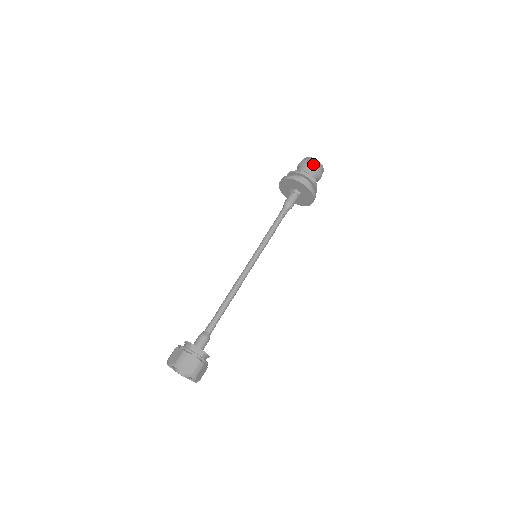
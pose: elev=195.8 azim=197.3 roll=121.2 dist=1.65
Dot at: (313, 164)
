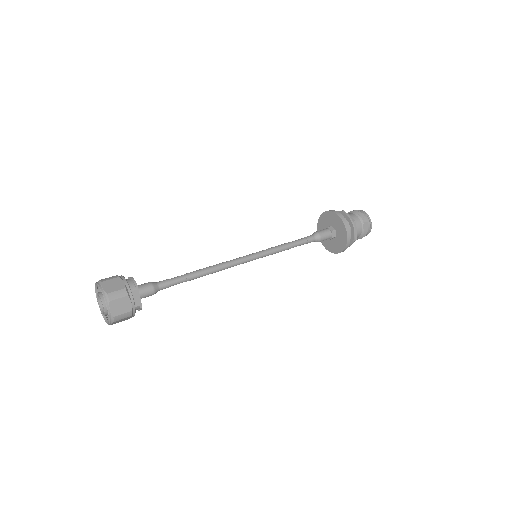
Dot at: (366, 224)
